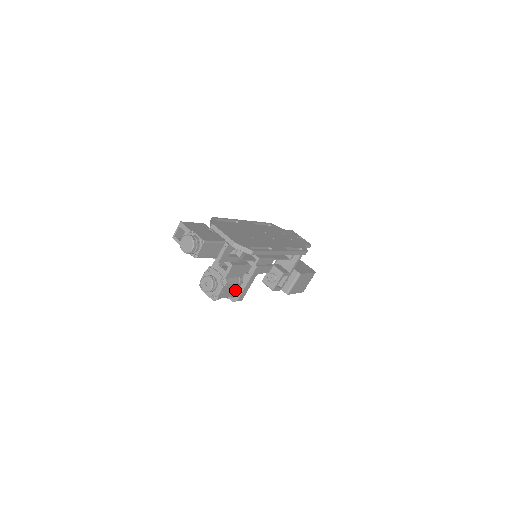
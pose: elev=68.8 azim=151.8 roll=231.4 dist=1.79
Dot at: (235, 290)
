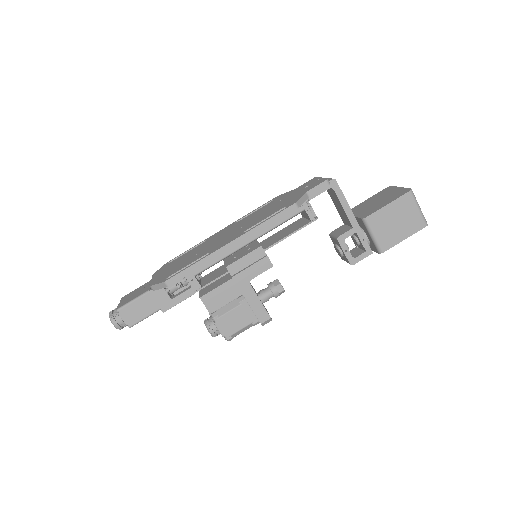
Dot at: (247, 314)
